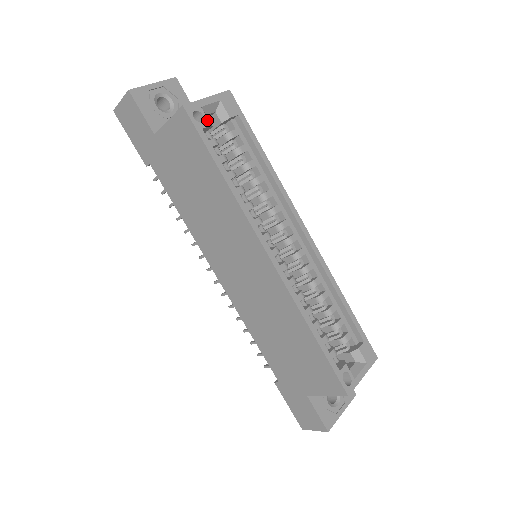
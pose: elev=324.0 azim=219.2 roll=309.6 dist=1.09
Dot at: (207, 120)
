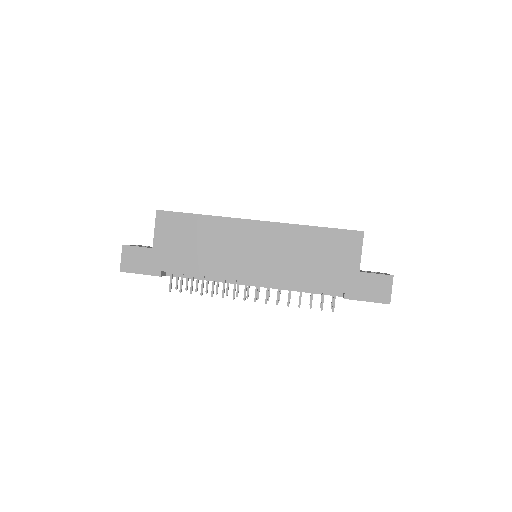
Dot at: occluded
